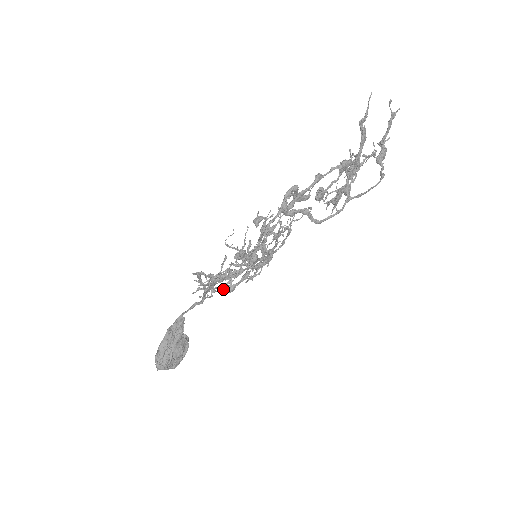
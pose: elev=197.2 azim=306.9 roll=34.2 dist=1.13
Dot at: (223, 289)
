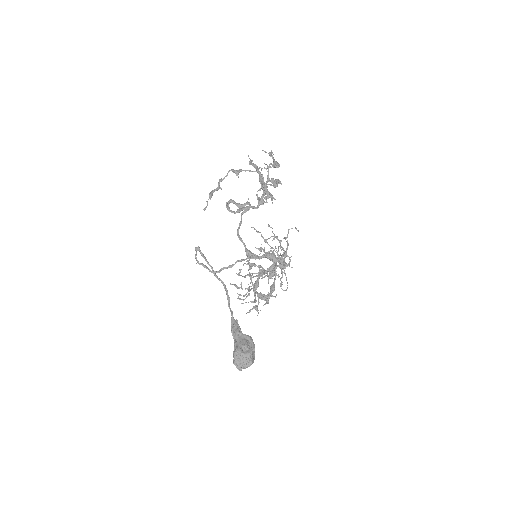
Dot at: (249, 287)
